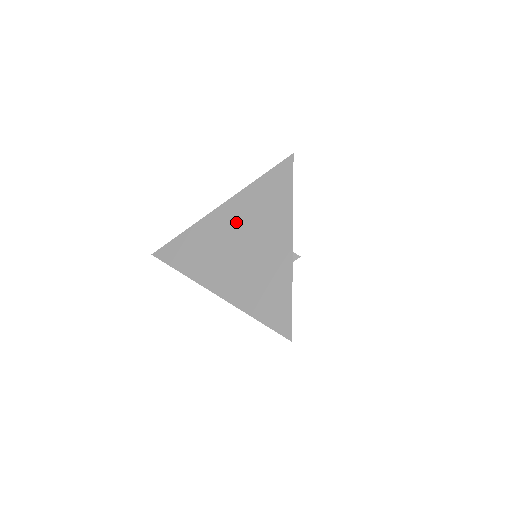
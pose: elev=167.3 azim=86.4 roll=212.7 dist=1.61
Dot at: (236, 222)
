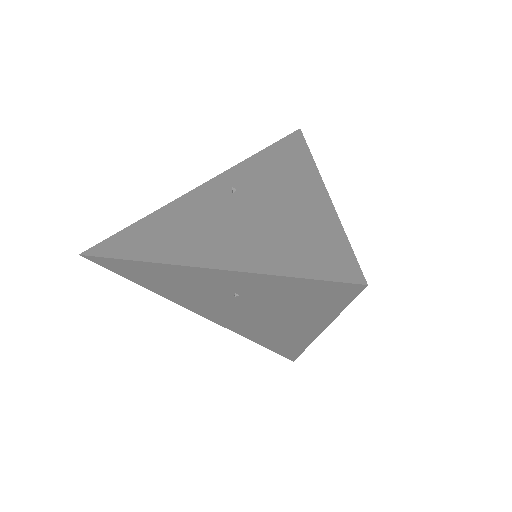
Dot at: (227, 191)
